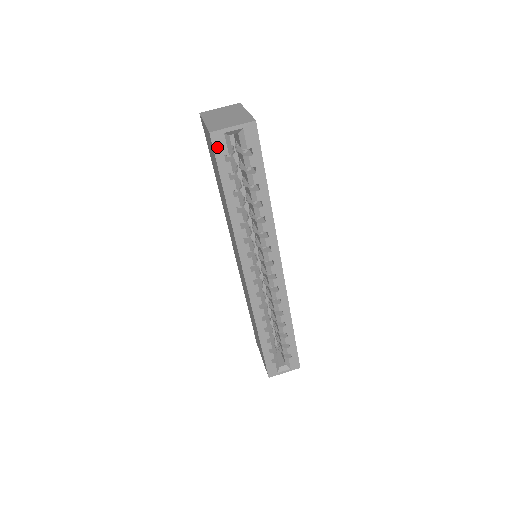
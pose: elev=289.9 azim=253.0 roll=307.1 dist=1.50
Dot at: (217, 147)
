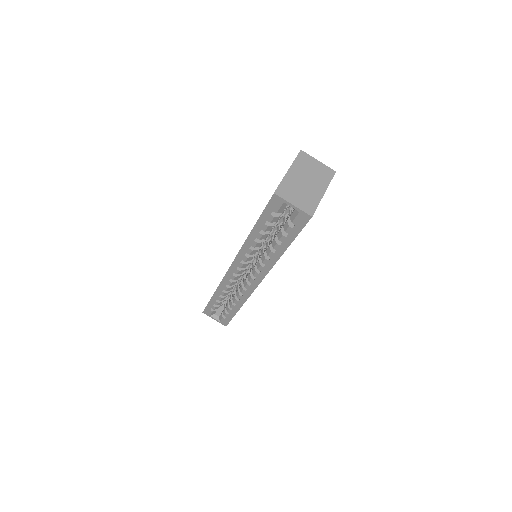
Dot at: (272, 203)
